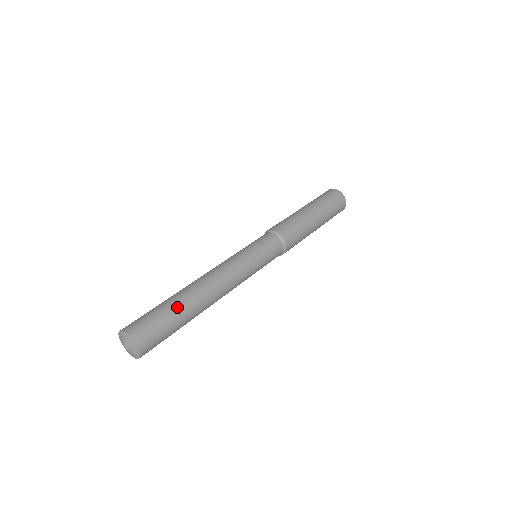
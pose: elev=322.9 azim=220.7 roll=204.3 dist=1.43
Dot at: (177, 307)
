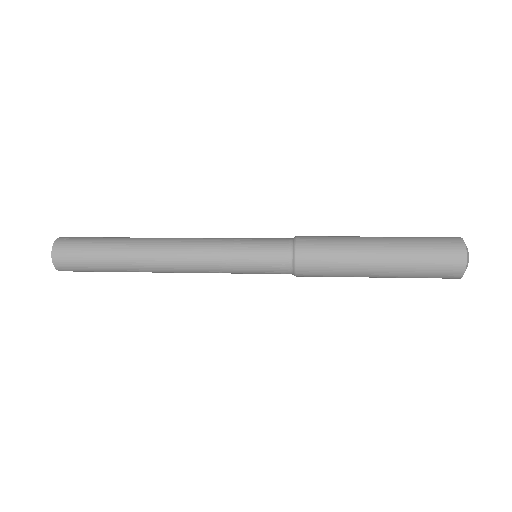
Dot at: (117, 237)
